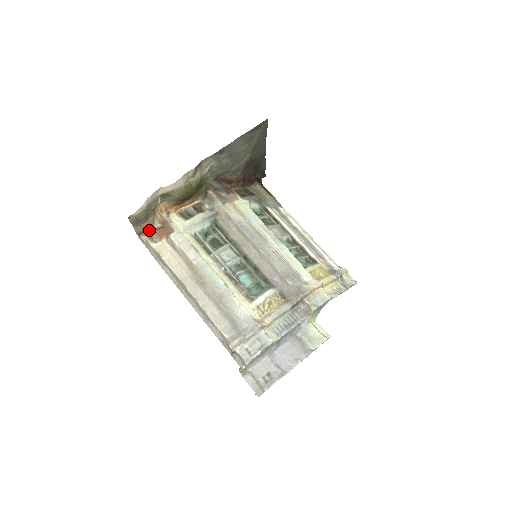
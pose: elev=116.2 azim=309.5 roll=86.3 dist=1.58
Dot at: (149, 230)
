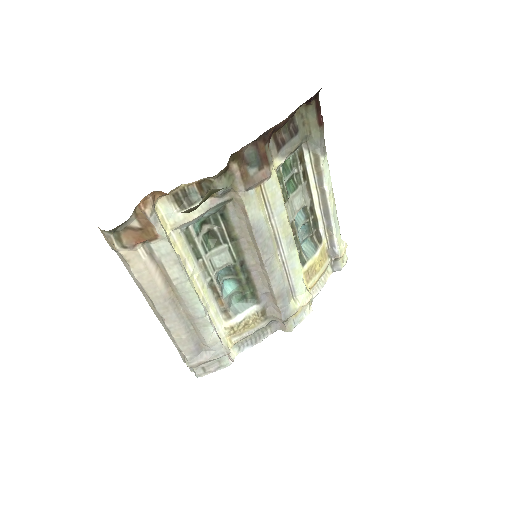
Dot at: (118, 229)
